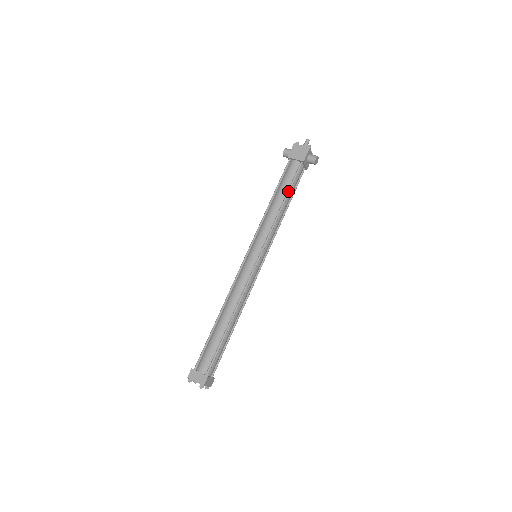
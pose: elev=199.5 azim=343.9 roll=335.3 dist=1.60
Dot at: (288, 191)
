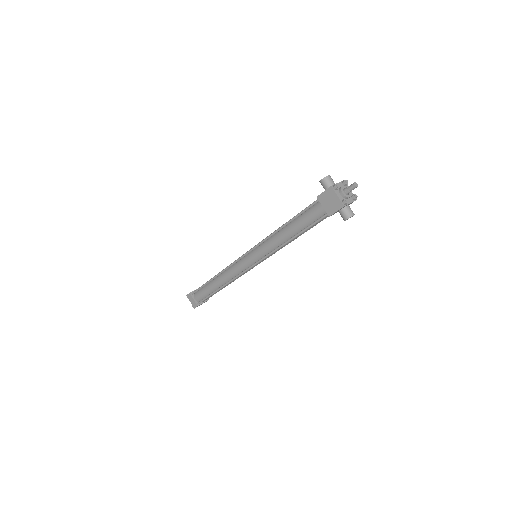
Dot at: (300, 232)
